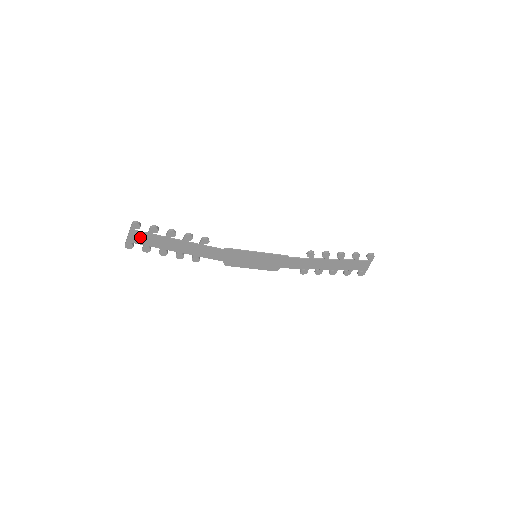
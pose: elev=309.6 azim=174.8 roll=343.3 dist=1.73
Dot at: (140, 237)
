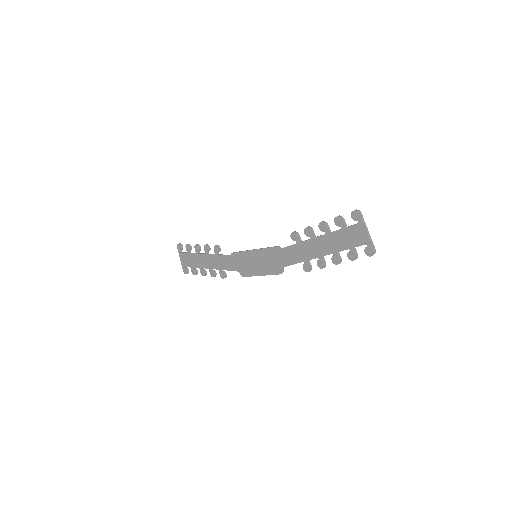
Dot at: (186, 259)
